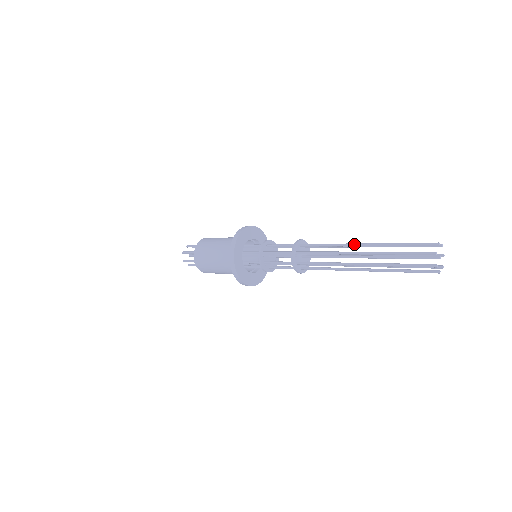
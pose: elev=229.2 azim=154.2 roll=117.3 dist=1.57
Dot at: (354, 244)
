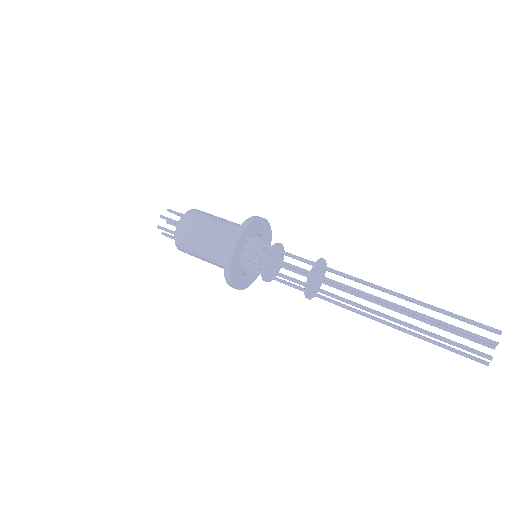
Dot at: (386, 303)
